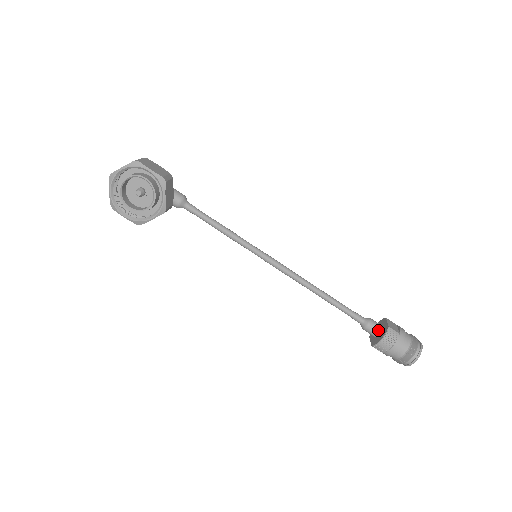
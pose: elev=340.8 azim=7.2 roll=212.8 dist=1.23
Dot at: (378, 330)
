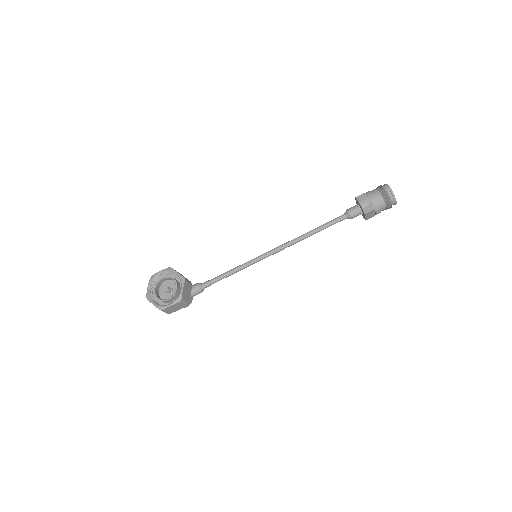
Dot at: (356, 206)
